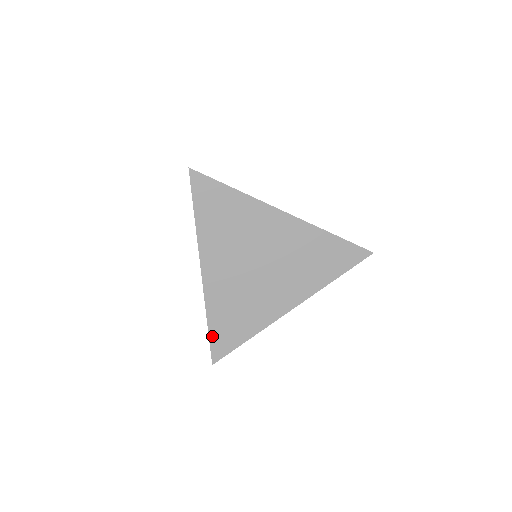
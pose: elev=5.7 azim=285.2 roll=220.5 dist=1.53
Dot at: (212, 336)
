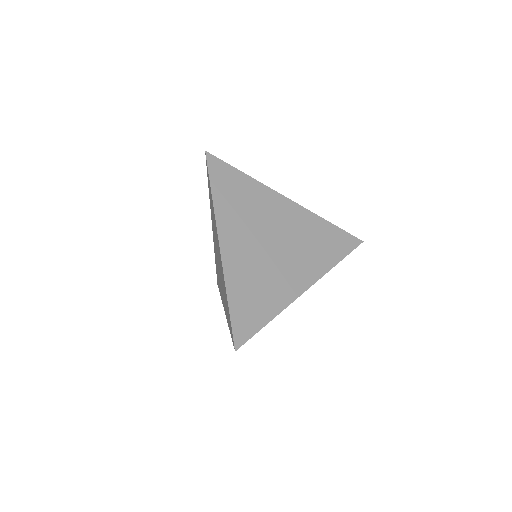
Dot at: occluded
